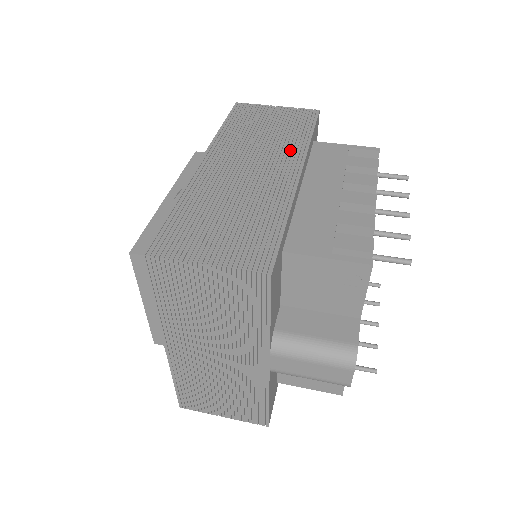
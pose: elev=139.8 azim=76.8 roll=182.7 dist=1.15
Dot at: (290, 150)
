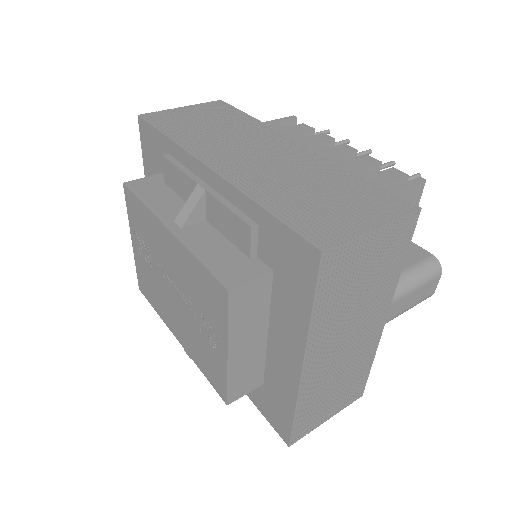
Dot at: (260, 132)
